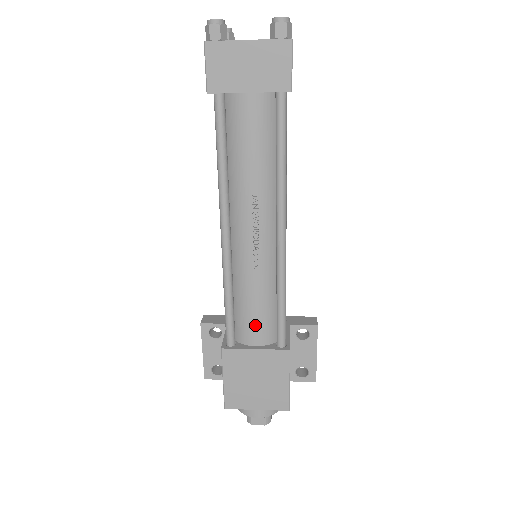
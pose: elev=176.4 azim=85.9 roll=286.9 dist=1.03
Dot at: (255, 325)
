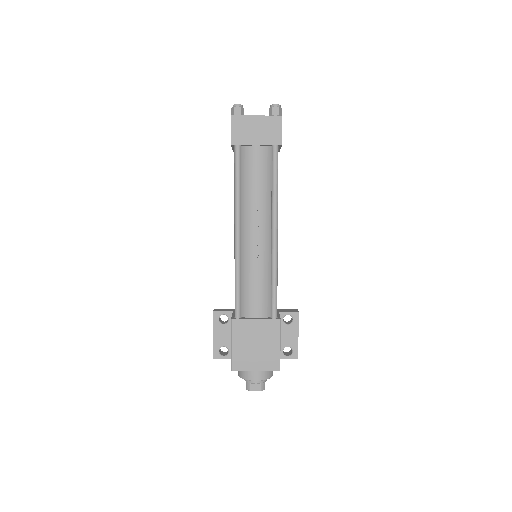
Dot at: (256, 301)
